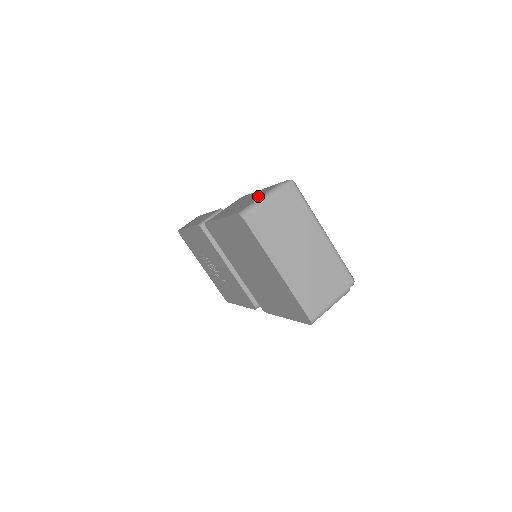
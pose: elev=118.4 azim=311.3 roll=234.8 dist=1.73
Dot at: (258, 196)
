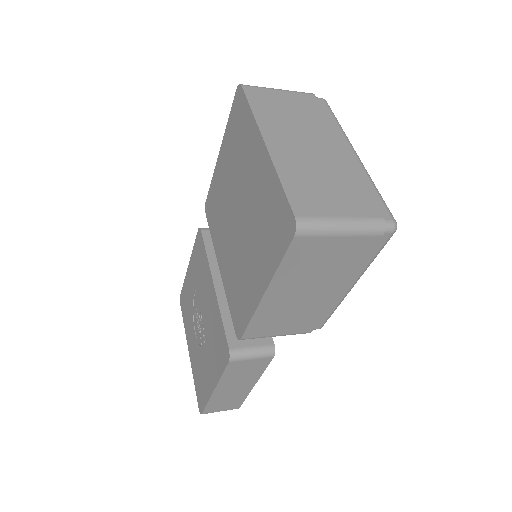
Dot at: occluded
